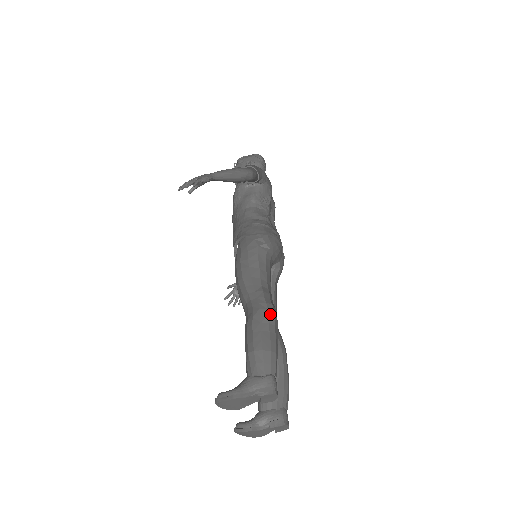
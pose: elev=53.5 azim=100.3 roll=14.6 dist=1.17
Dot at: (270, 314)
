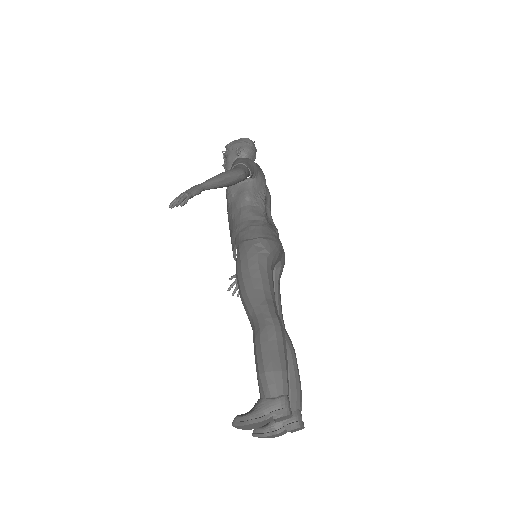
Dot at: (277, 330)
